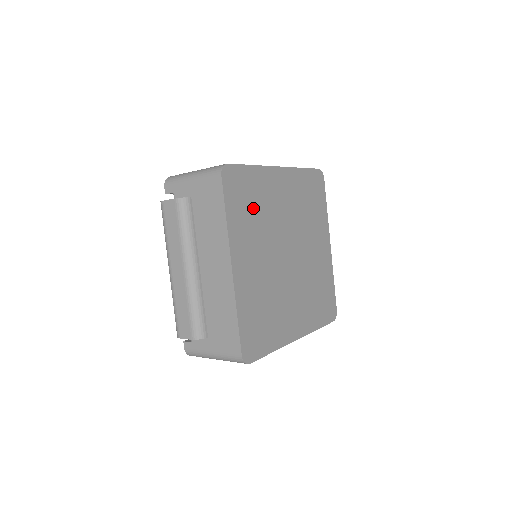
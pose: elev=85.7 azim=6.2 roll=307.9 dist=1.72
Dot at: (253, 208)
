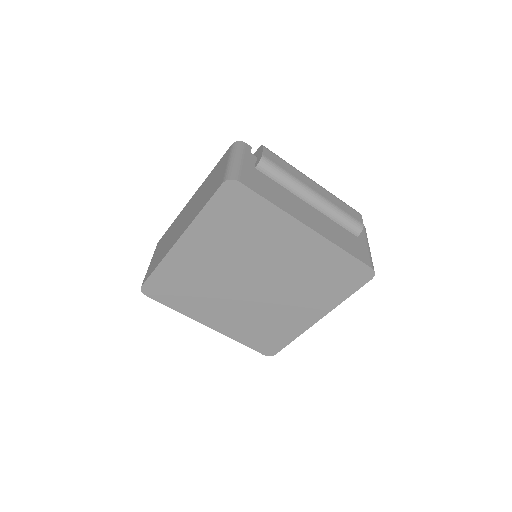
Dot at: (188, 288)
